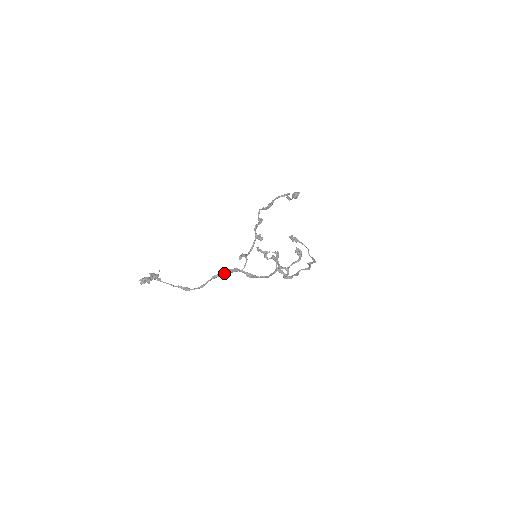
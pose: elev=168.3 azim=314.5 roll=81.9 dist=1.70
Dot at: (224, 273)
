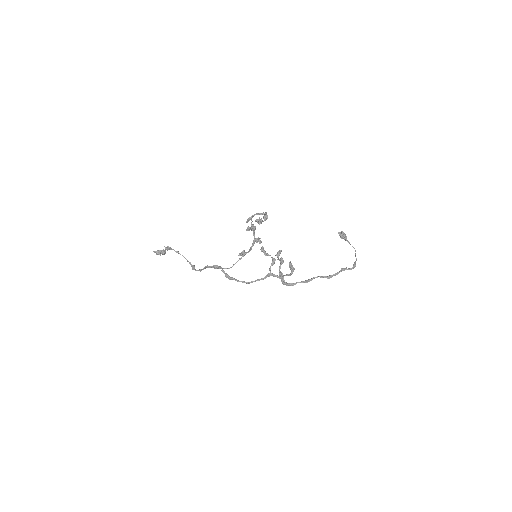
Dot at: (213, 267)
